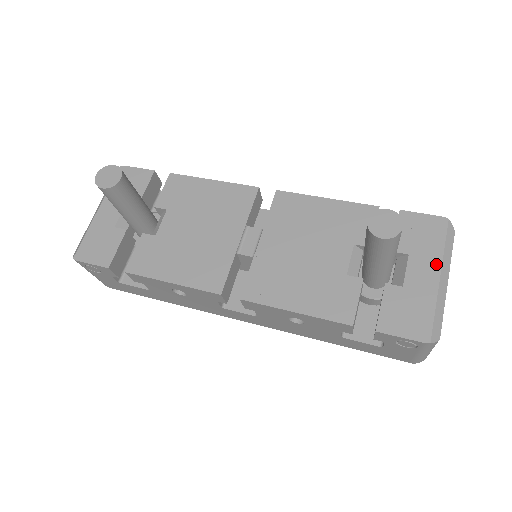
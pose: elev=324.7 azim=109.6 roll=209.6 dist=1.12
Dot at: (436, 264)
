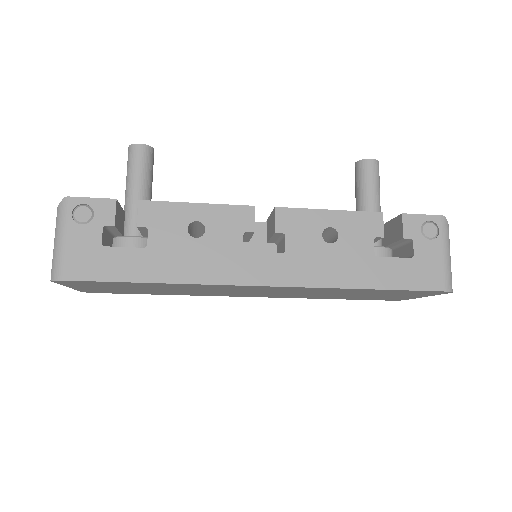
Dot at: occluded
